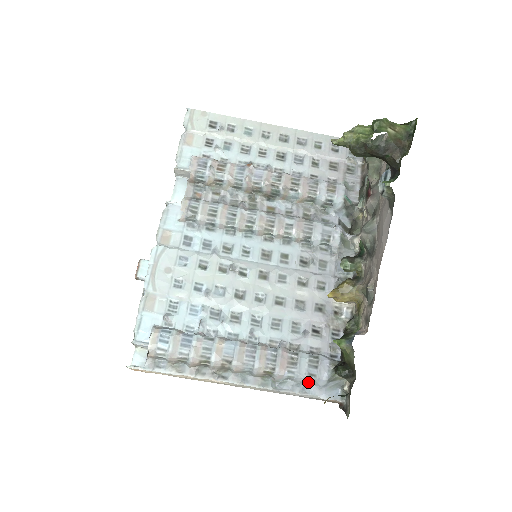
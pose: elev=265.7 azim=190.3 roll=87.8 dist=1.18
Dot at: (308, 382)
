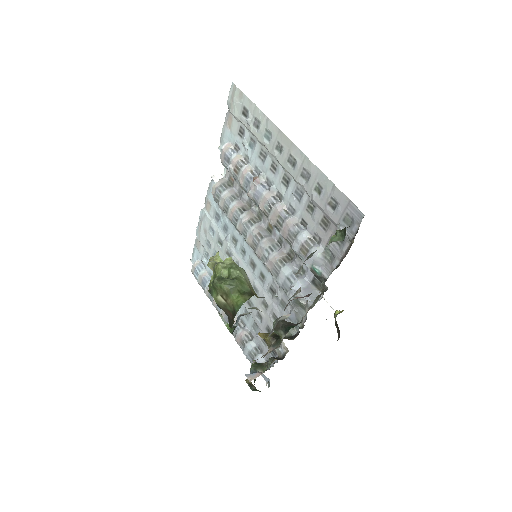
Dot at: occluded
